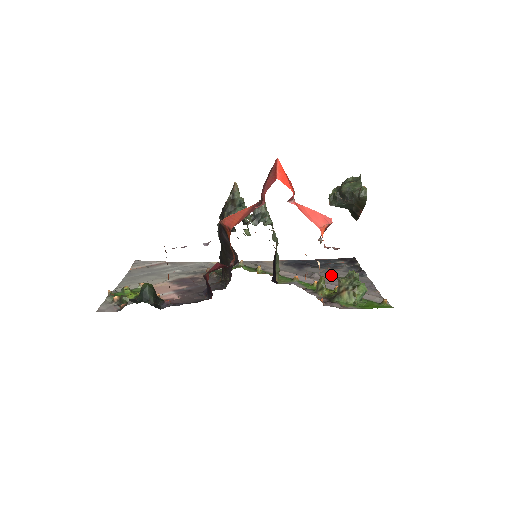
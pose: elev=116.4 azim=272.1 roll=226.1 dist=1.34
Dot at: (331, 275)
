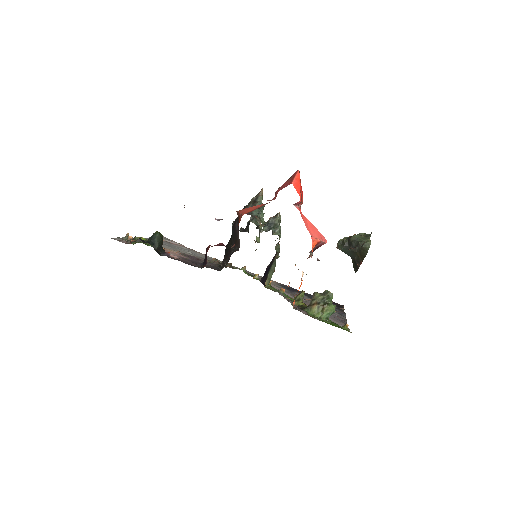
Dot at: occluded
